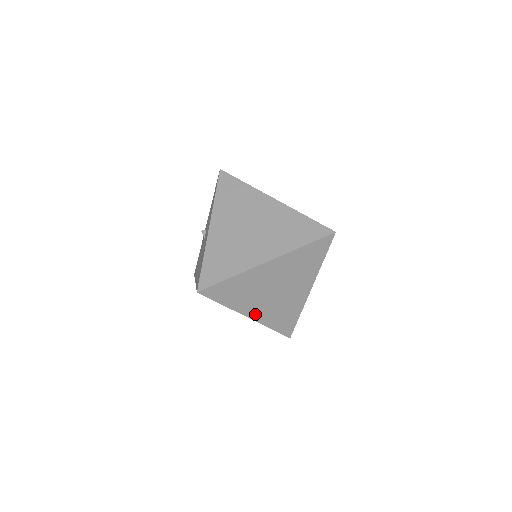
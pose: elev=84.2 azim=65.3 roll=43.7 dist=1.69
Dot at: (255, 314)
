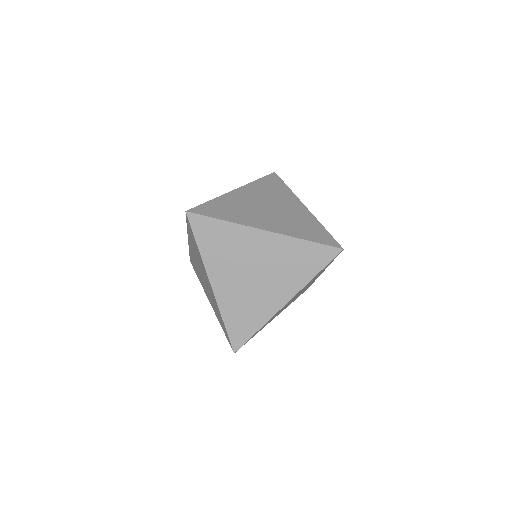
Dot at: (220, 287)
